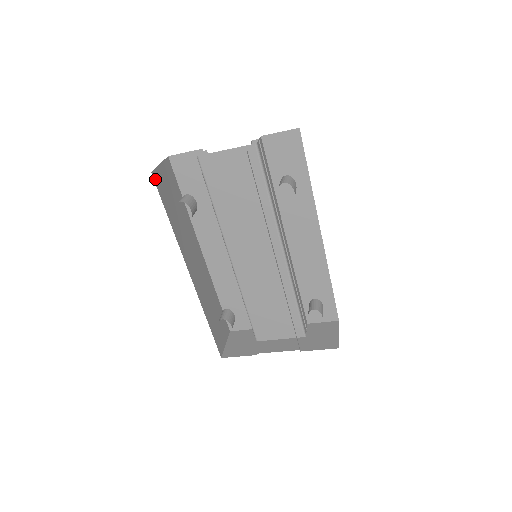
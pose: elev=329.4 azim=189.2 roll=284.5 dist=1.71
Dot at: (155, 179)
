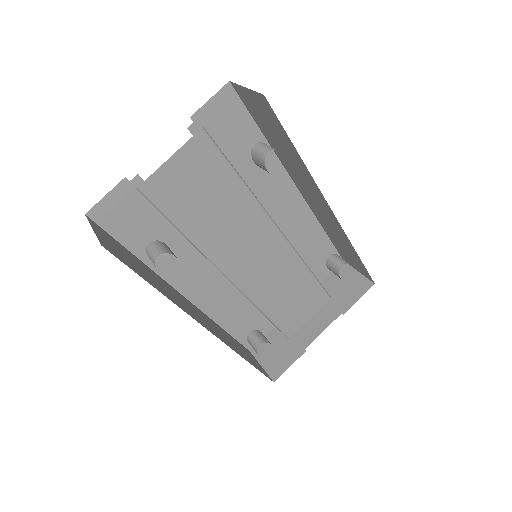
Dot at: (109, 251)
